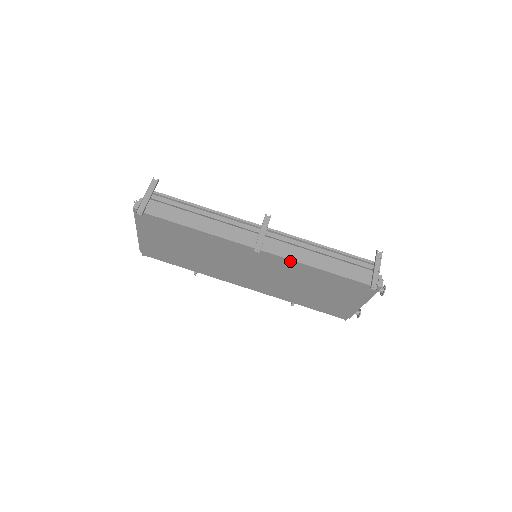
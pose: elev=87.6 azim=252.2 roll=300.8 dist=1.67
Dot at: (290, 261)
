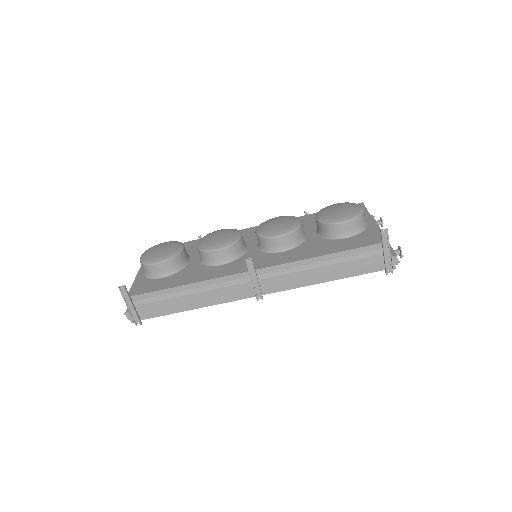
Dot at: (295, 287)
